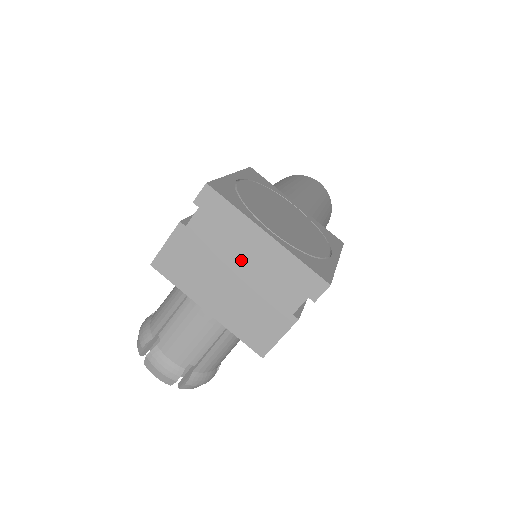
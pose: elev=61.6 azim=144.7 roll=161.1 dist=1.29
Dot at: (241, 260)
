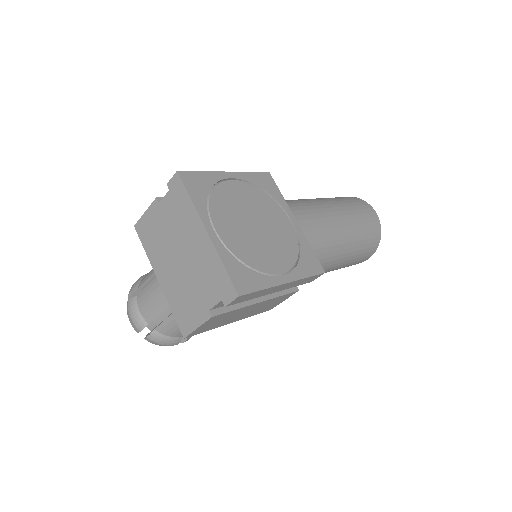
Dot at: (186, 246)
